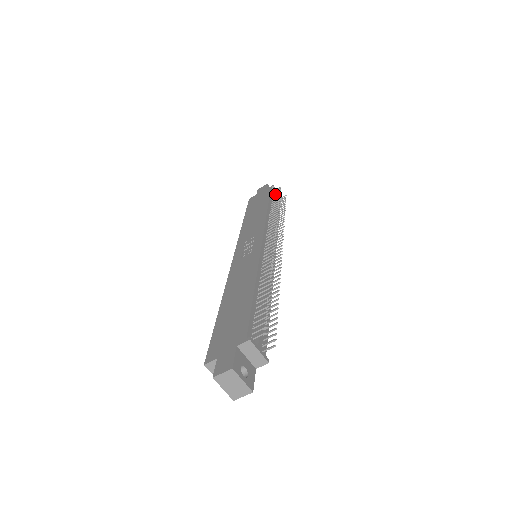
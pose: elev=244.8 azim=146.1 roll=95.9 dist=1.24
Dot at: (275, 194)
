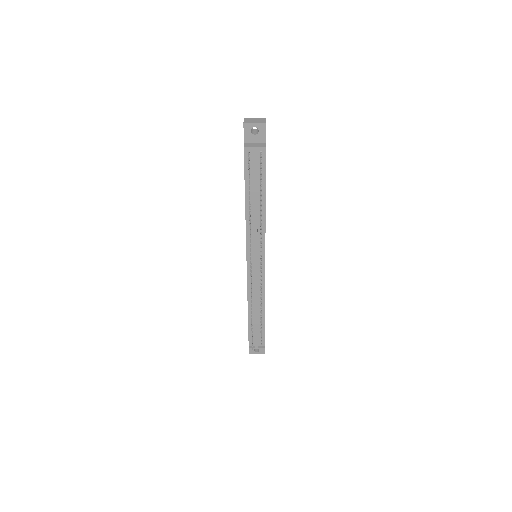
Dot at: (252, 155)
